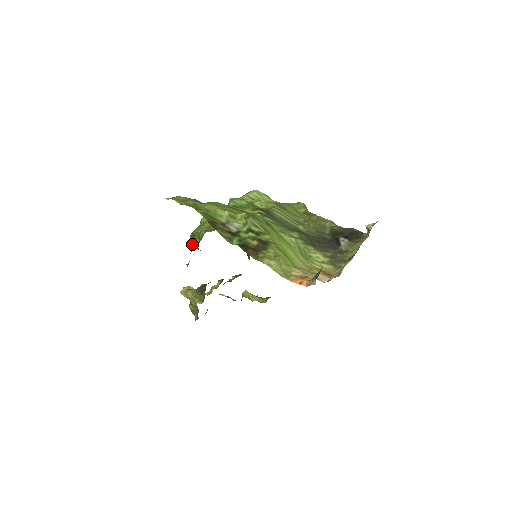
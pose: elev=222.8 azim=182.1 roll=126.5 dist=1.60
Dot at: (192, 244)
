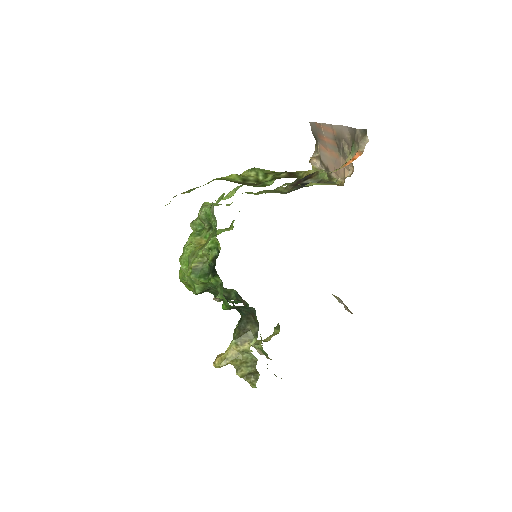
Dot at: (202, 277)
